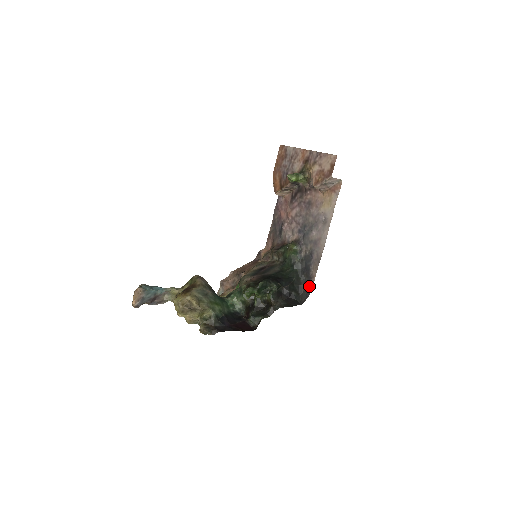
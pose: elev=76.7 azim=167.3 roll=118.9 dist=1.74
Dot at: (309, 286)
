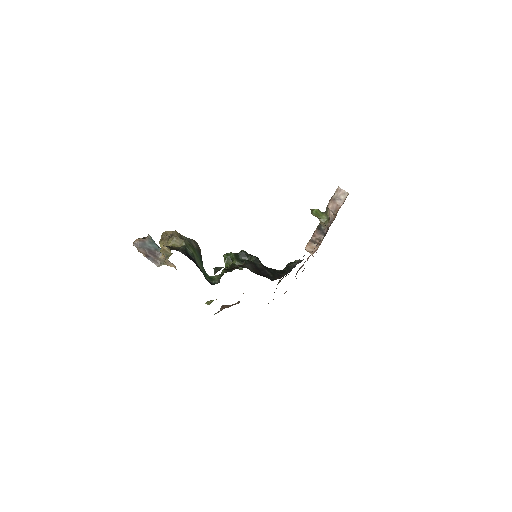
Dot at: occluded
